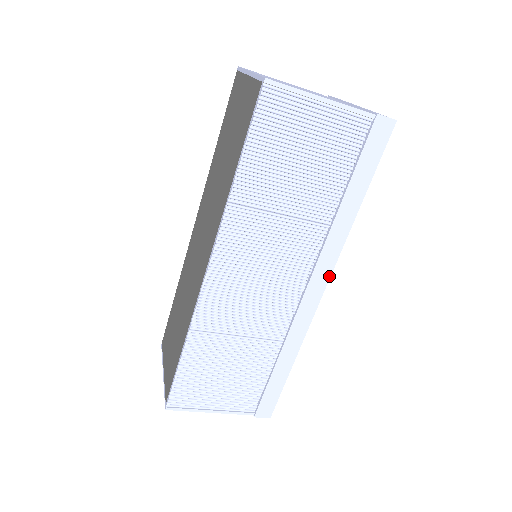
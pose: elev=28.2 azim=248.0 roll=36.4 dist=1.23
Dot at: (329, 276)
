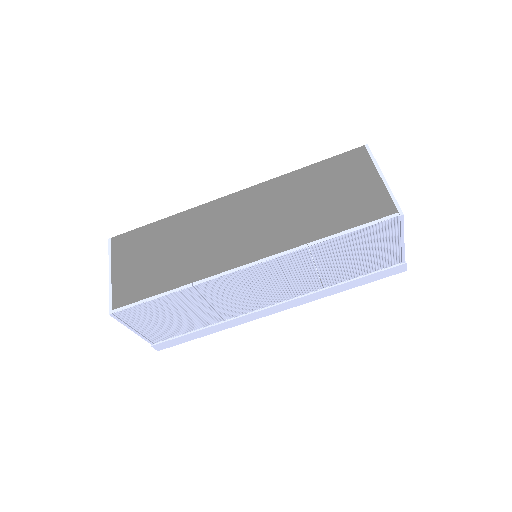
Dot at: occluded
